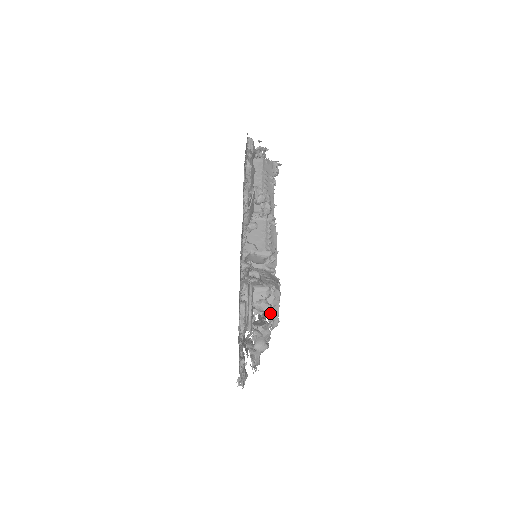
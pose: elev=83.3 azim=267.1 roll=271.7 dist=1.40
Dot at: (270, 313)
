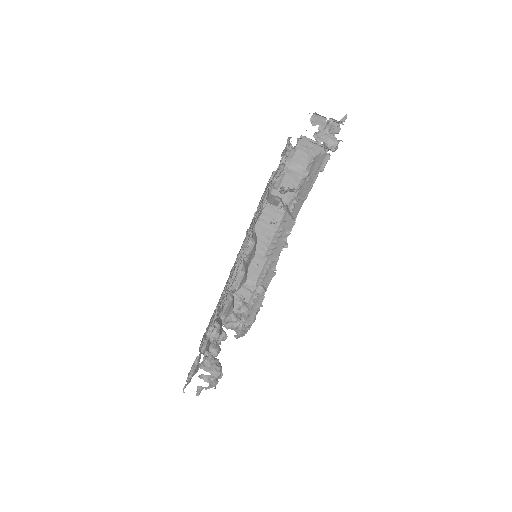
Dot at: occluded
